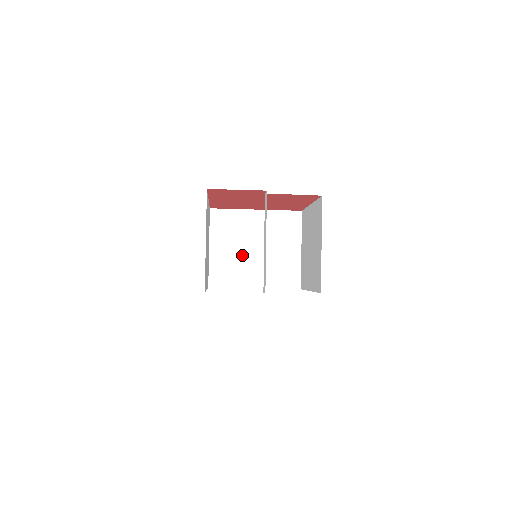
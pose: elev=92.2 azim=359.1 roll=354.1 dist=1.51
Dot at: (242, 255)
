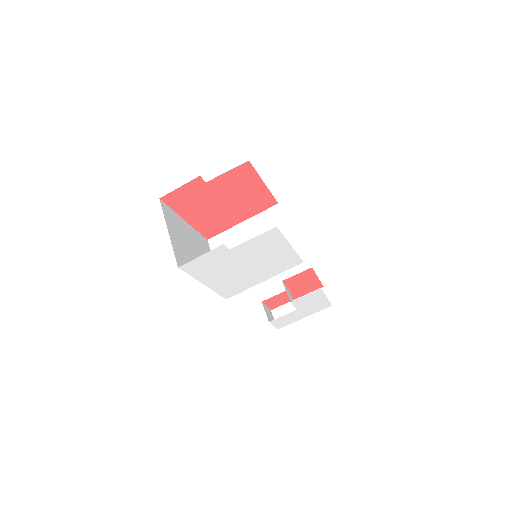
Dot at: occluded
